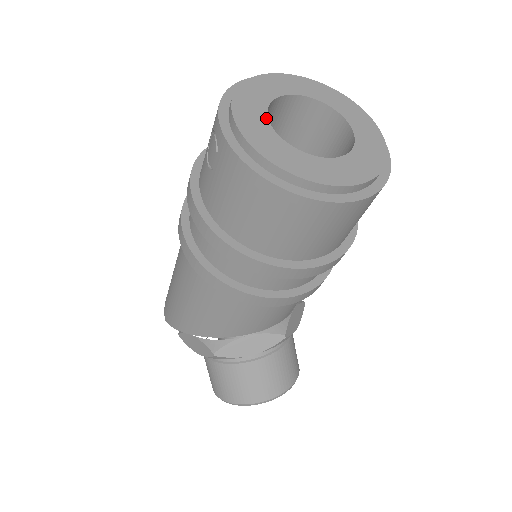
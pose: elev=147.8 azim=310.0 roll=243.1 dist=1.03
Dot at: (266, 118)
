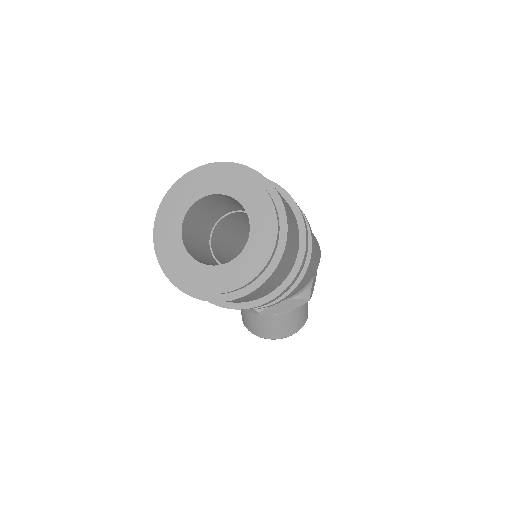
Dot at: (186, 211)
